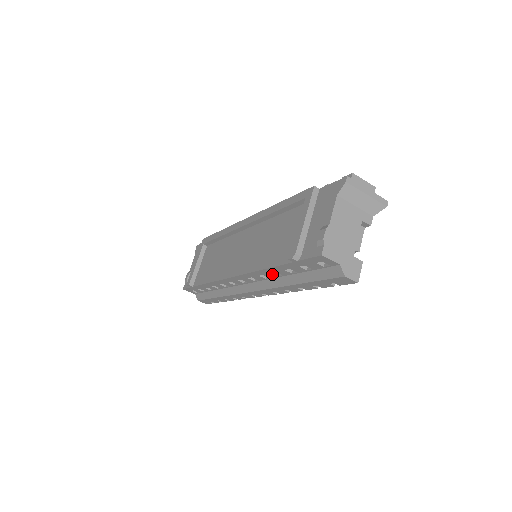
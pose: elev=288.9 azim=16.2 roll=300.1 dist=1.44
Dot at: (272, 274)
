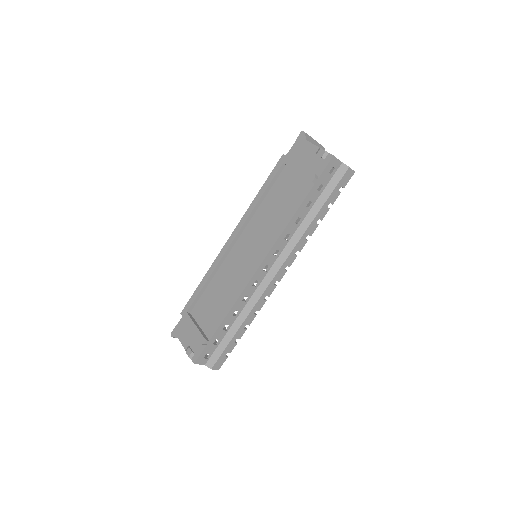
Dot at: (295, 225)
